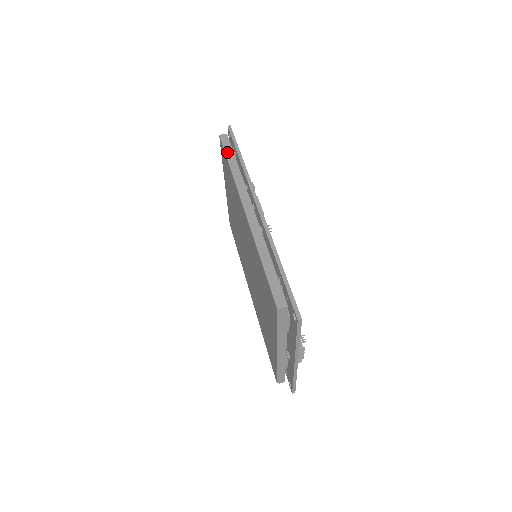
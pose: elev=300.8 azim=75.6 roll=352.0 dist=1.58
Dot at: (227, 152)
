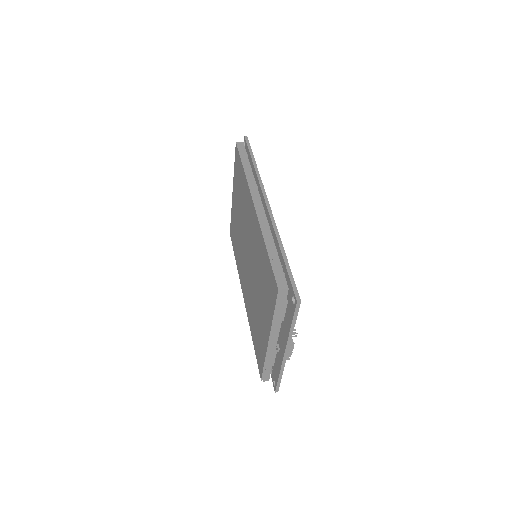
Dot at: (242, 156)
